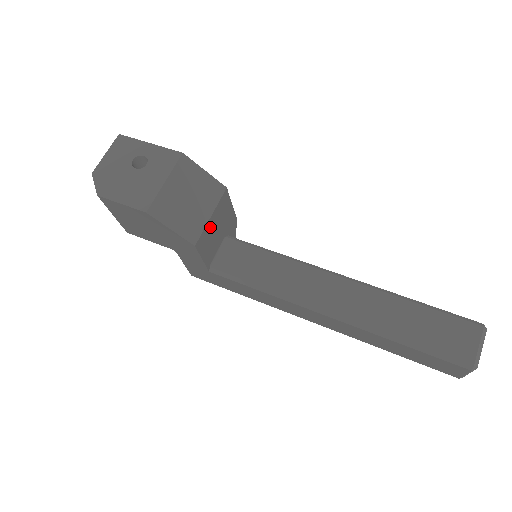
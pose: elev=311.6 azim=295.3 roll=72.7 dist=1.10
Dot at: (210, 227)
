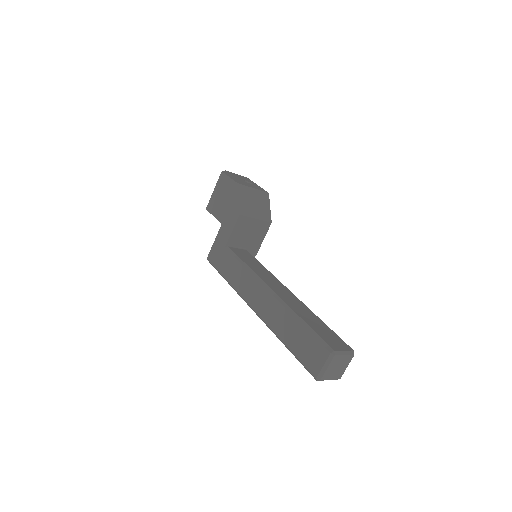
Dot at: (250, 224)
